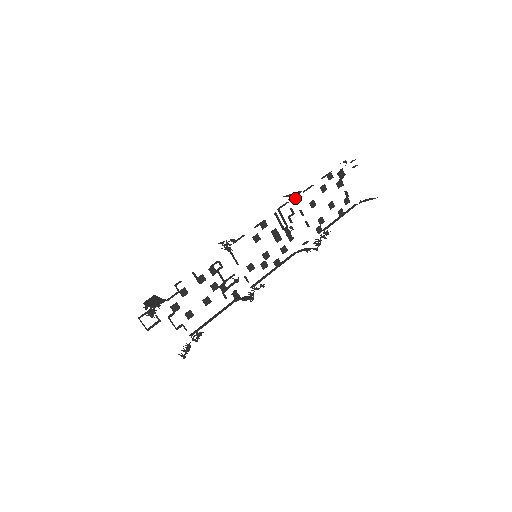
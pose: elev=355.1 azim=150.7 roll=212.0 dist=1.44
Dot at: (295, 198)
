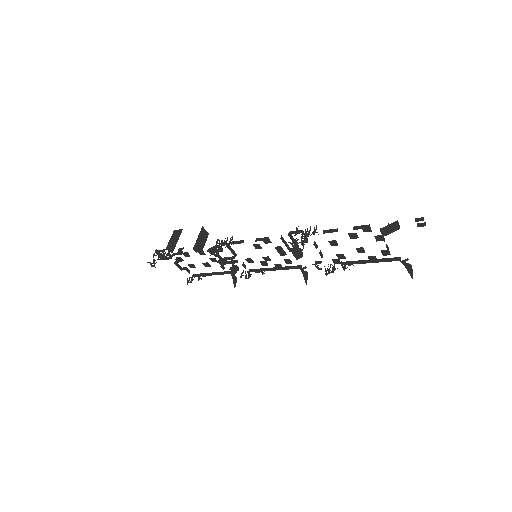
Dot at: (303, 238)
